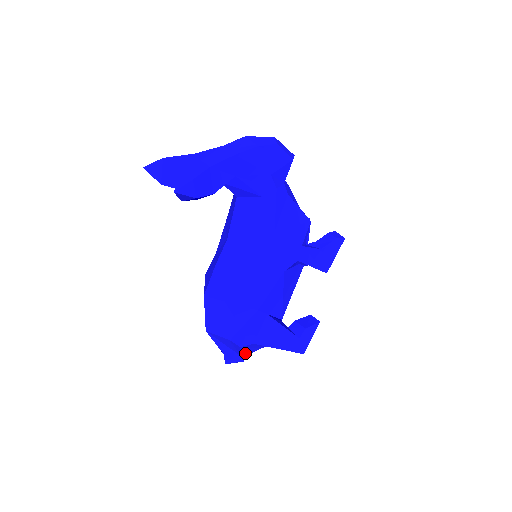
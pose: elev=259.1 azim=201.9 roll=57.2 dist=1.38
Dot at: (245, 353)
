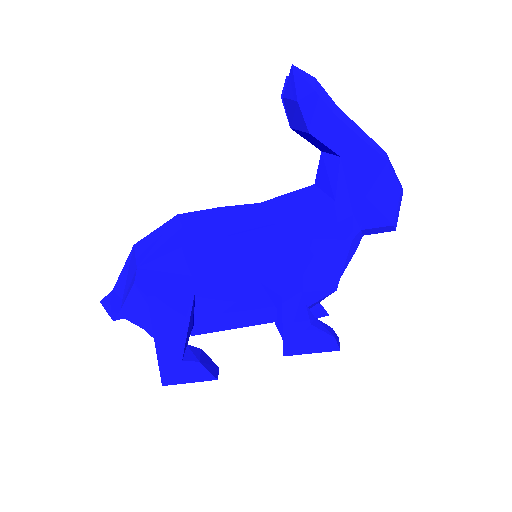
Dot at: (127, 310)
